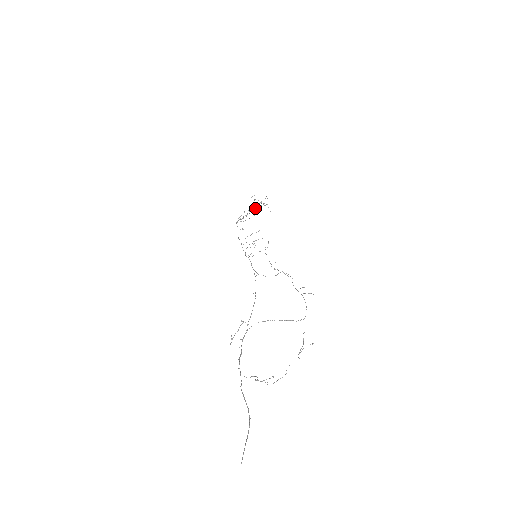
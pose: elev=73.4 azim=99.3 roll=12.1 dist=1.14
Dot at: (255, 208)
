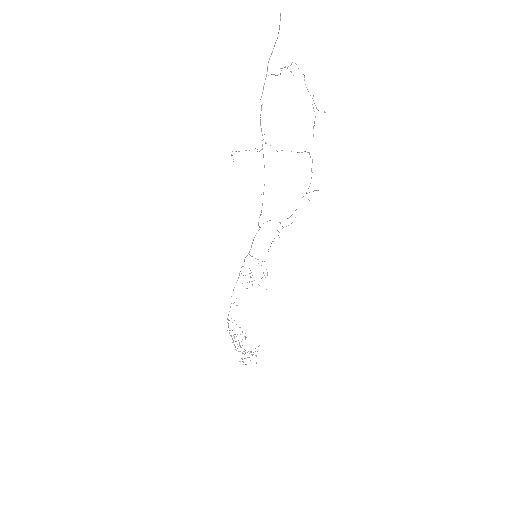
Dot at: occluded
